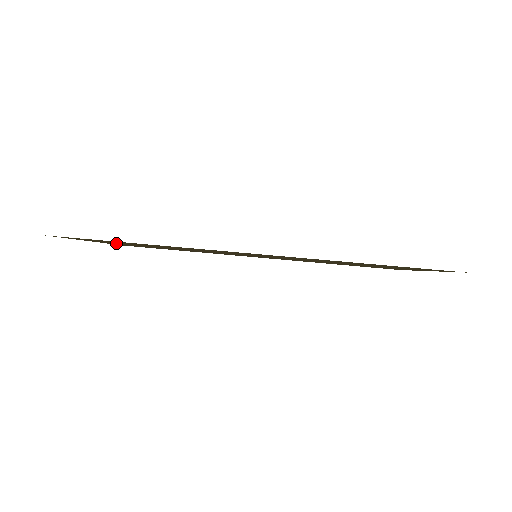
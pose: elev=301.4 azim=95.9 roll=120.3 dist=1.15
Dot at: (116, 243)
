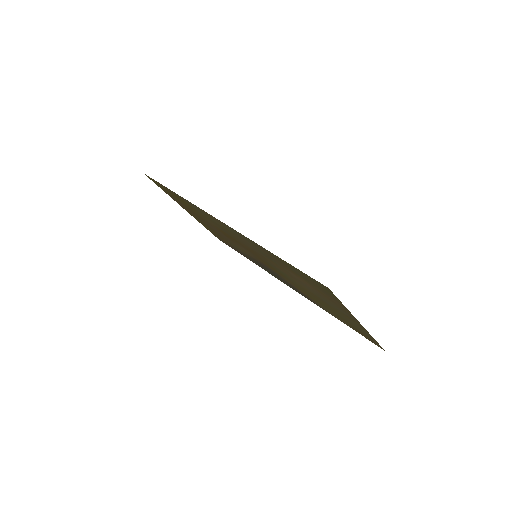
Dot at: occluded
